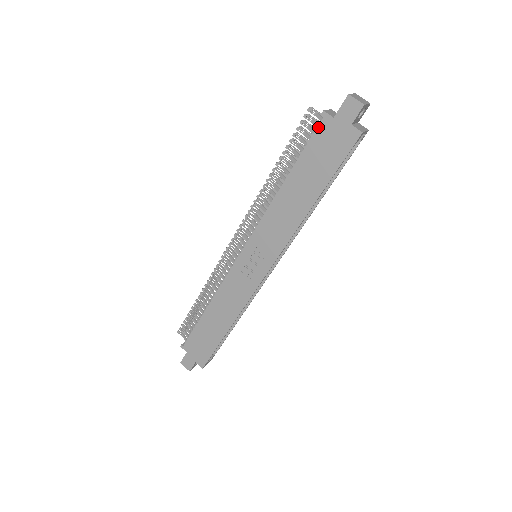
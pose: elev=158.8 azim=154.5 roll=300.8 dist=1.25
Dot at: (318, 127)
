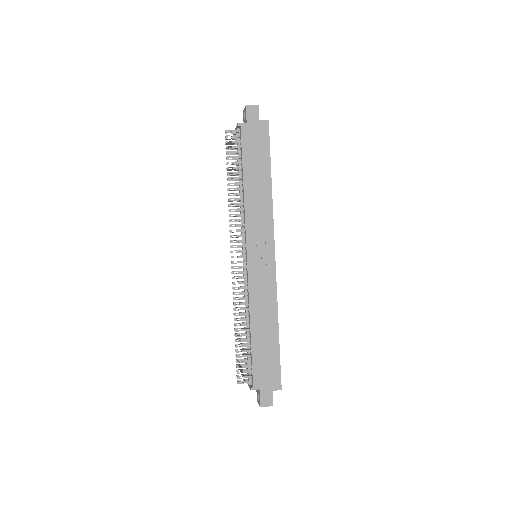
Dot at: (241, 134)
